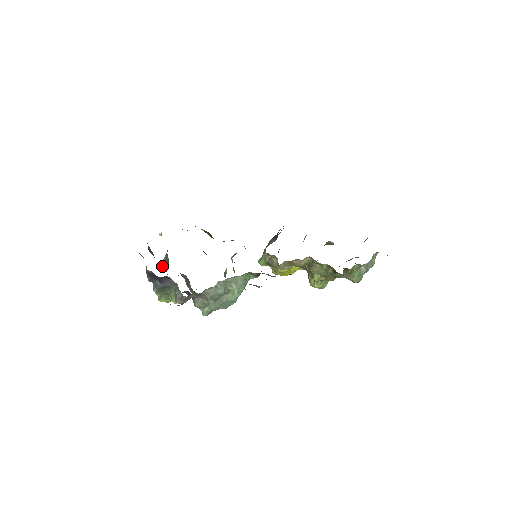
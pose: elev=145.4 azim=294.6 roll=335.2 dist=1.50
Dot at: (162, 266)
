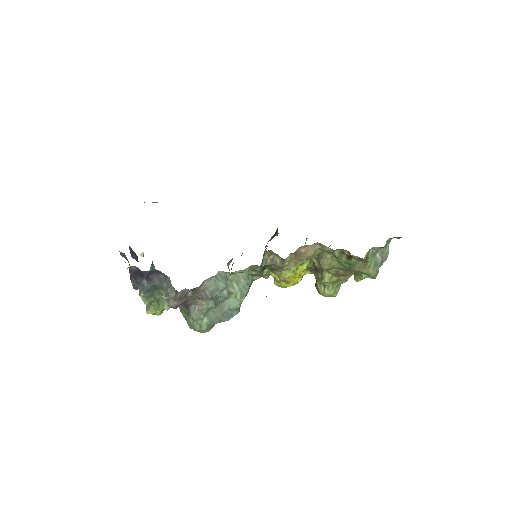
Dot at: occluded
